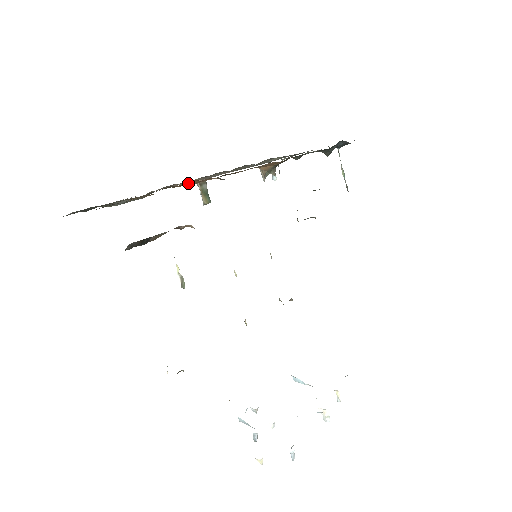
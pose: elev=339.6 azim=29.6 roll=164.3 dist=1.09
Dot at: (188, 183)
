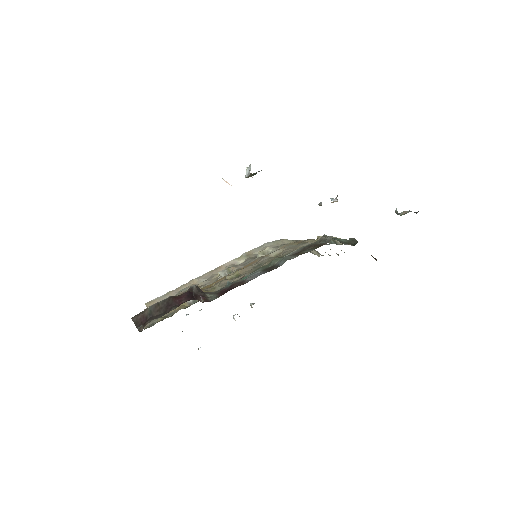
Dot at: occluded
